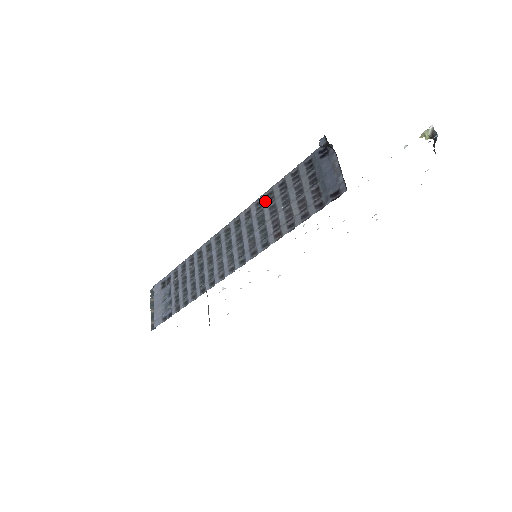
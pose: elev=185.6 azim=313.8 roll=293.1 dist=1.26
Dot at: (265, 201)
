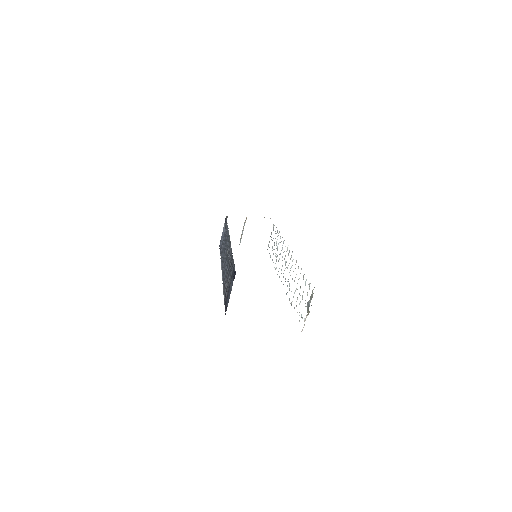
Dot at: (230, 257)
